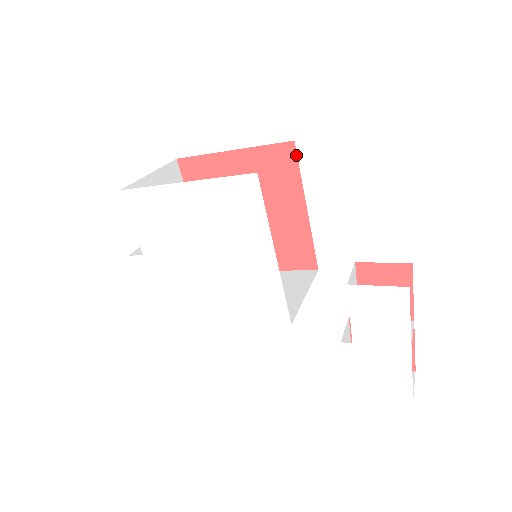
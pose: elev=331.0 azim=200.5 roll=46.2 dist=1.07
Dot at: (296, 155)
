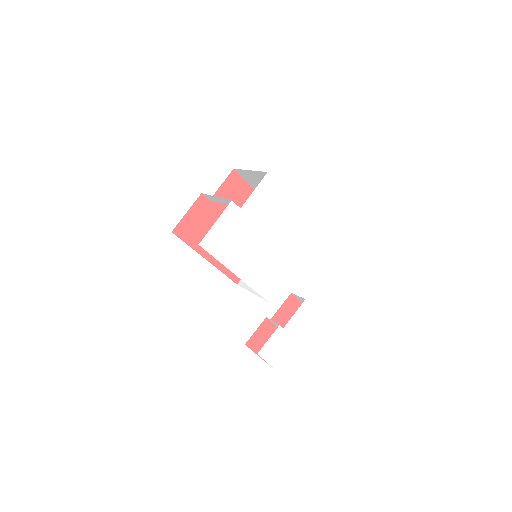
Dot at: occluded
